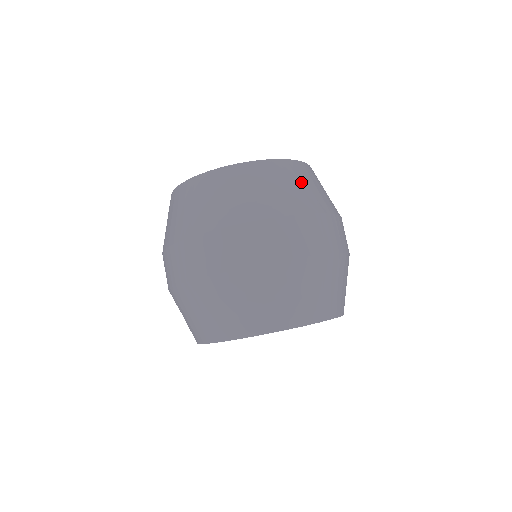
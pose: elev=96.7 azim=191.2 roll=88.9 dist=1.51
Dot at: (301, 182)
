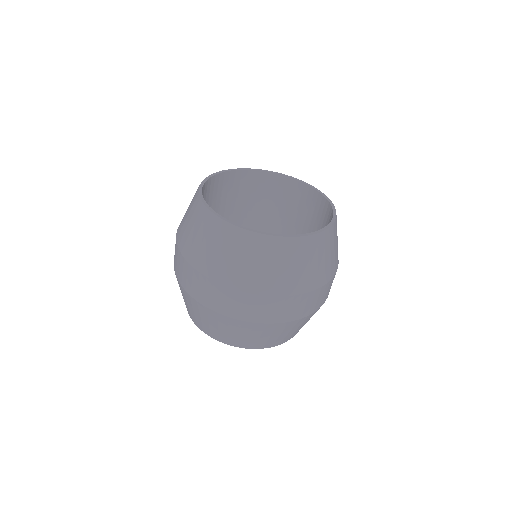
Dot at: (303, 262)
